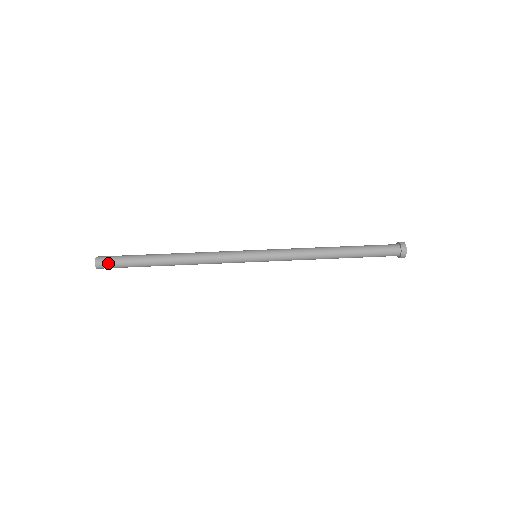
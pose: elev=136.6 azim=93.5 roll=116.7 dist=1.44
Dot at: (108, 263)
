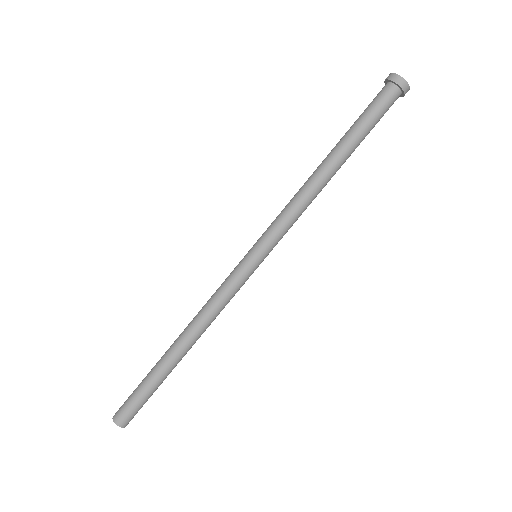
Dot at: occluded
